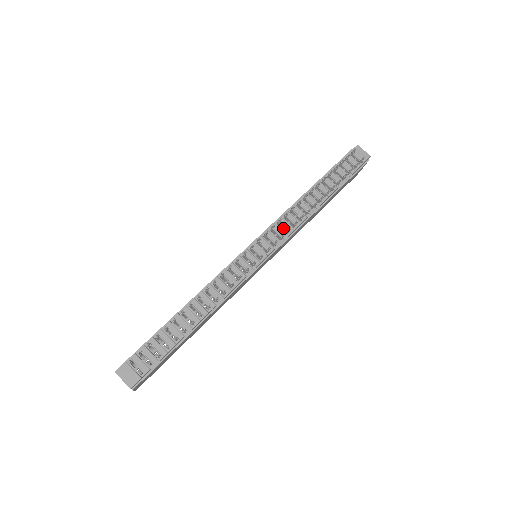
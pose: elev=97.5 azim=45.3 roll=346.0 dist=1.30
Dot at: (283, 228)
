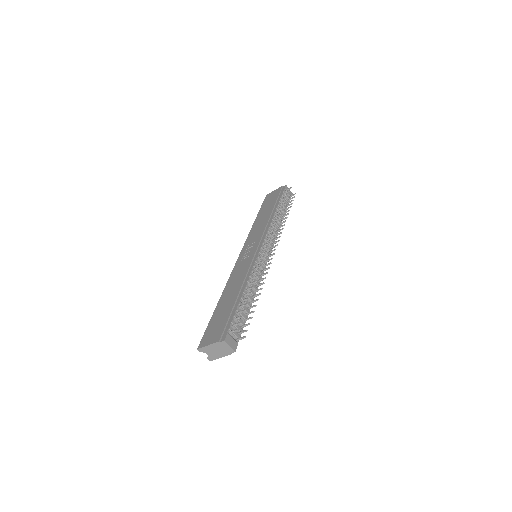
Dot at: (270, 237)
